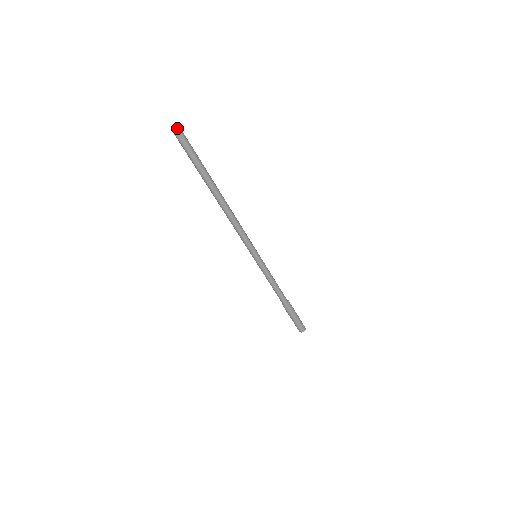
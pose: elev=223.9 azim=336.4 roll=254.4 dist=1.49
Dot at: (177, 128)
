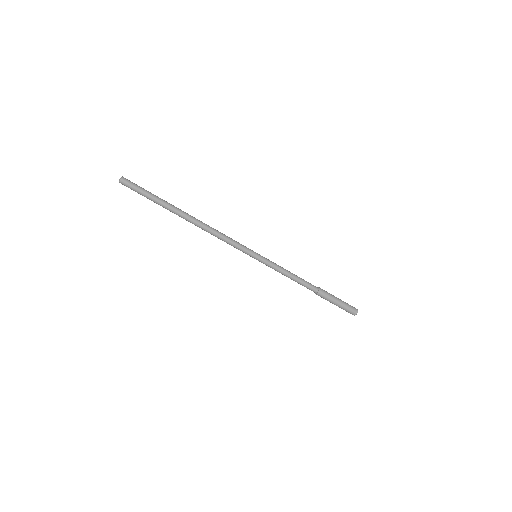
Dot at: (121, 179)
